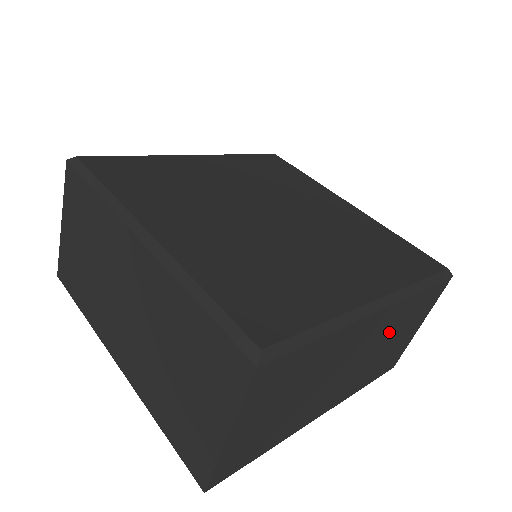
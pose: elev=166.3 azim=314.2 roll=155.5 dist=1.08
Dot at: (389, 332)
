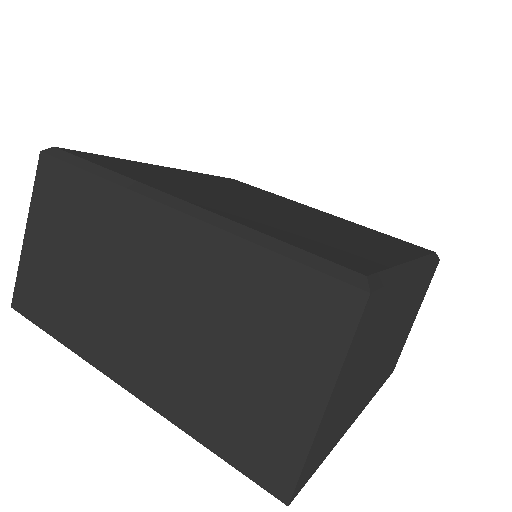
Dot at: (408, 311)
